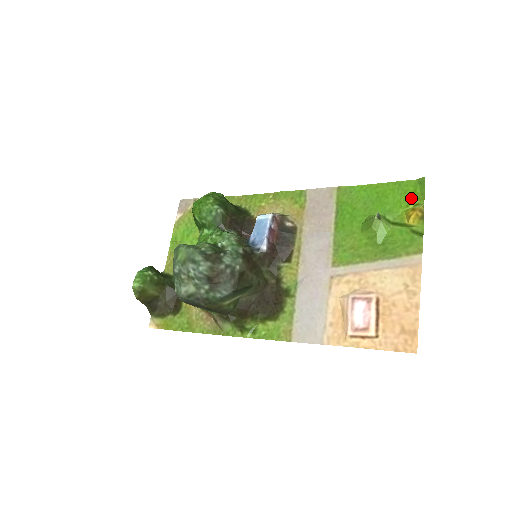
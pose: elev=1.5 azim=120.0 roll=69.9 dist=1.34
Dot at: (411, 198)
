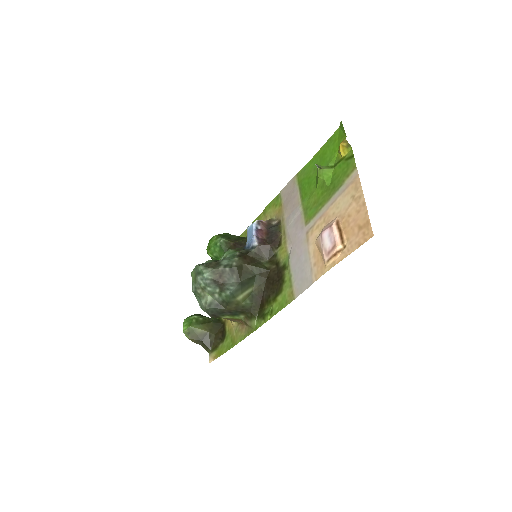
Dot at: (339, 141)
